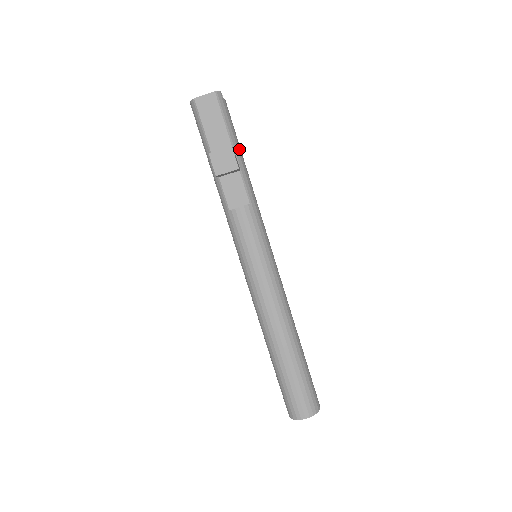
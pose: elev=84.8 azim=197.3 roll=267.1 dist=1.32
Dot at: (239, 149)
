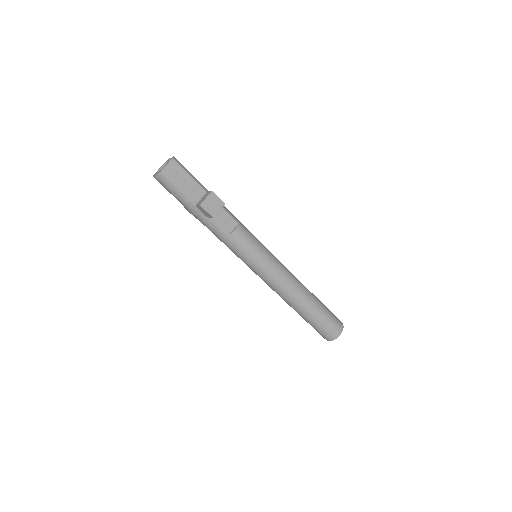
Dot at: occluded
